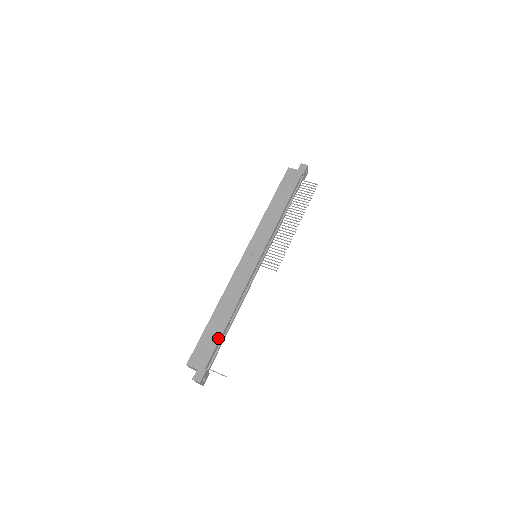
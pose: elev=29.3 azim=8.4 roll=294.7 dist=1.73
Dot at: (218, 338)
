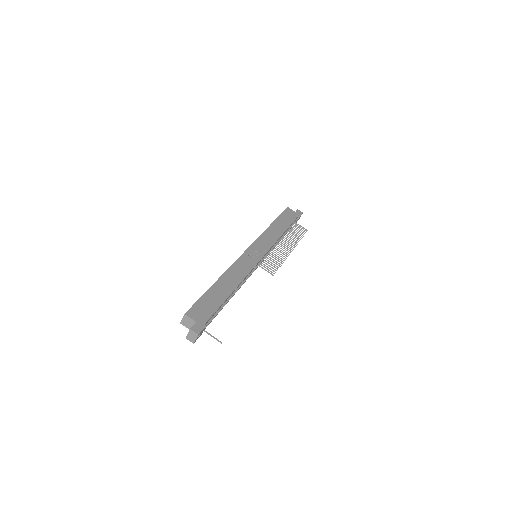
Dot at: (220, 303)
